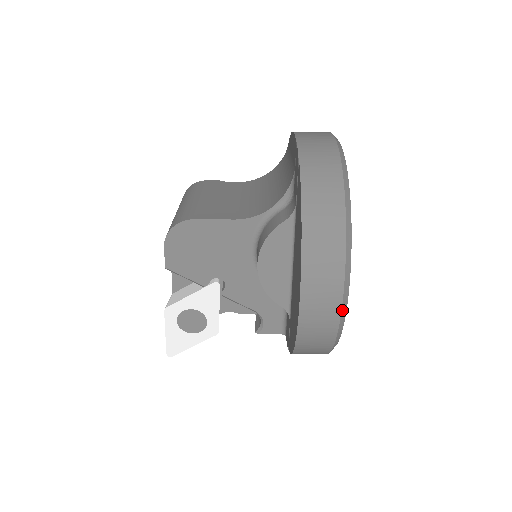
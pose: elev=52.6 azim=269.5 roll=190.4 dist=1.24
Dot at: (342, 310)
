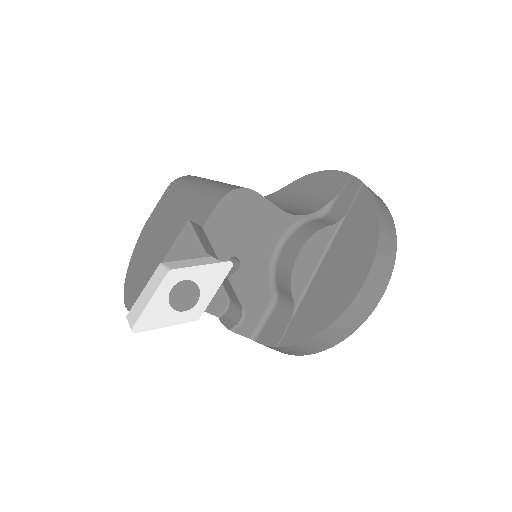
Dot at: (379, 301)
